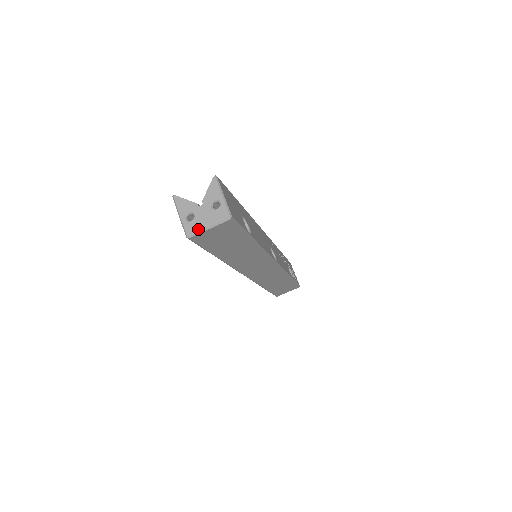
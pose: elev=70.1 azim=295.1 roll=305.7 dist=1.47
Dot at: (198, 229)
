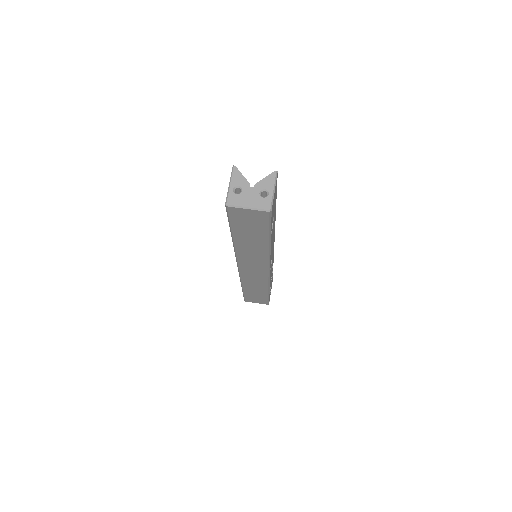
Dot at: (239, 204)
